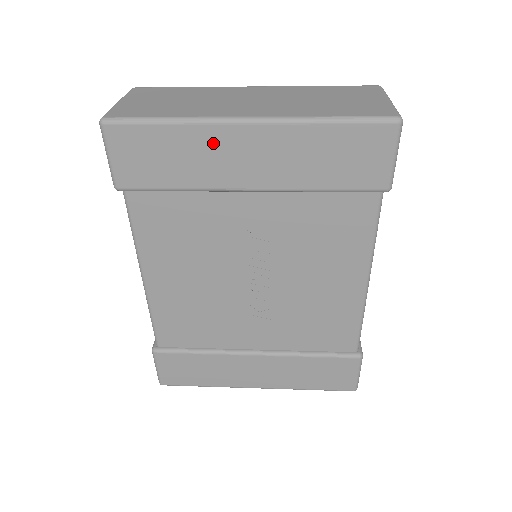
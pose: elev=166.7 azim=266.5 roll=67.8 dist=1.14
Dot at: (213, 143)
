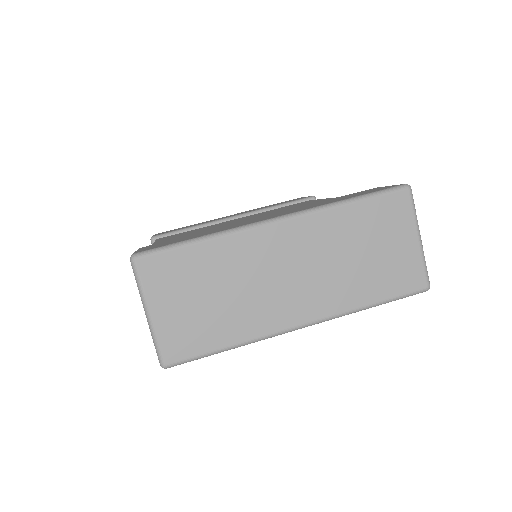
Dot at: occluded
